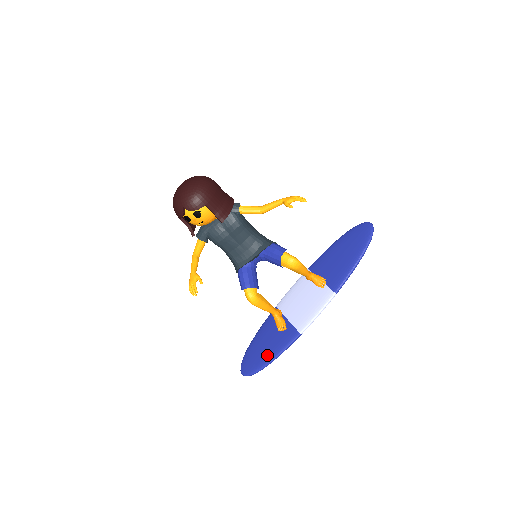
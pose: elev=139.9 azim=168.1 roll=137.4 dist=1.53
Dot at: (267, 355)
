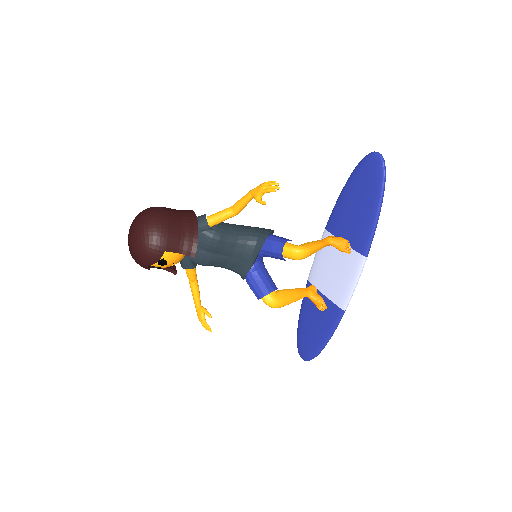
Dot at: (319, 338)
